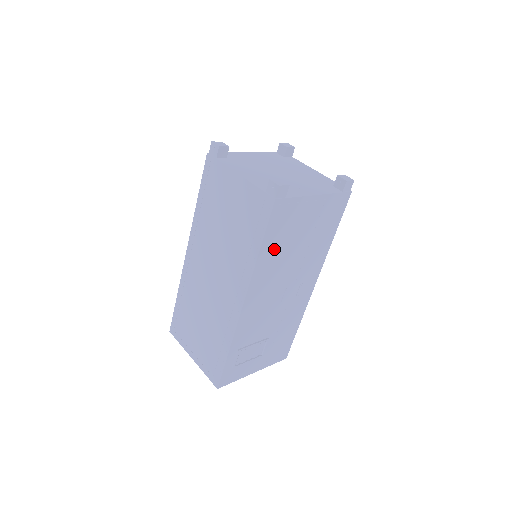
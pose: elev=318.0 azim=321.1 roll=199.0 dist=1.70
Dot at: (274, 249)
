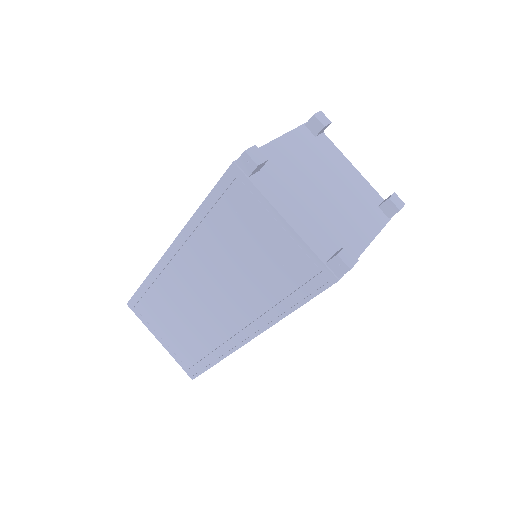
Dot at: occluded
